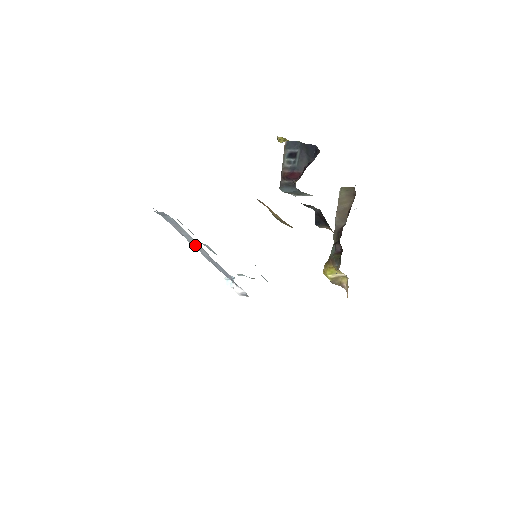
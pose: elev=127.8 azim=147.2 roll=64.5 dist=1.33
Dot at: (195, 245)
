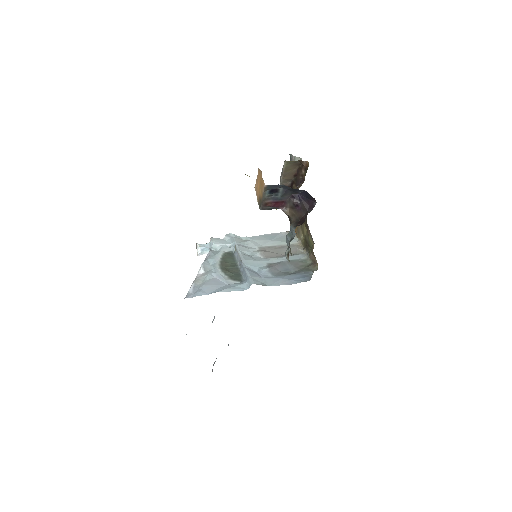
Dot at: occluded
